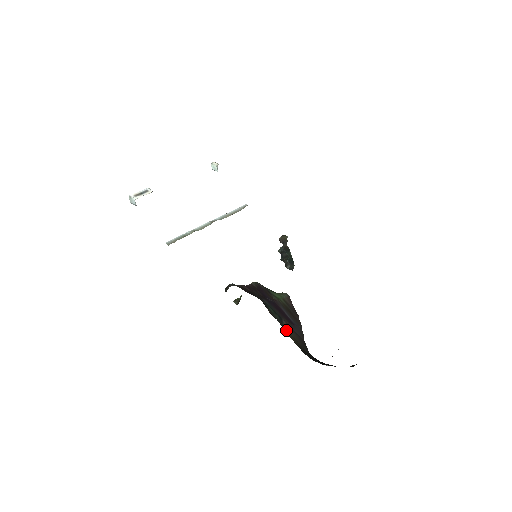
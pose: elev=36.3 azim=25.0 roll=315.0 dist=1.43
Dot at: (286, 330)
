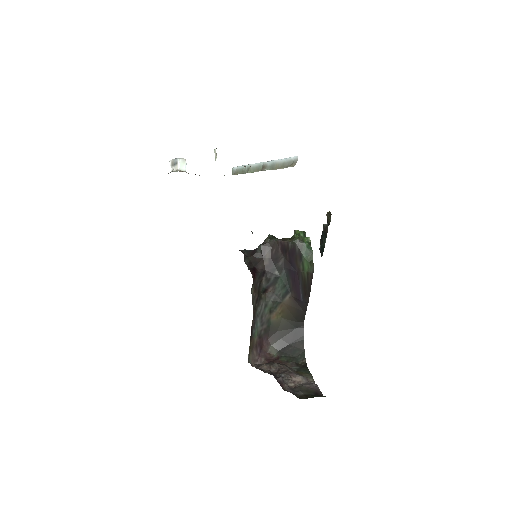
Dot at: (280, 307)
